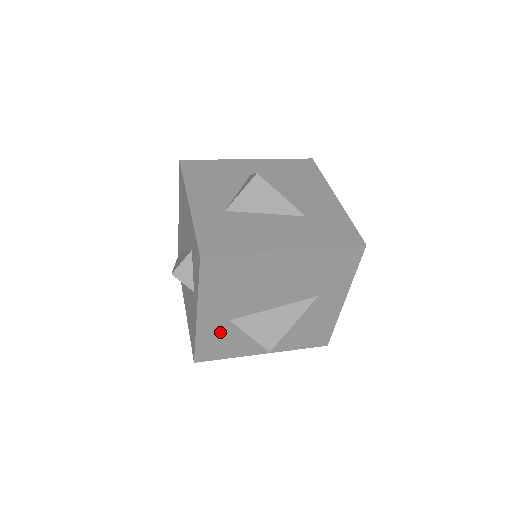
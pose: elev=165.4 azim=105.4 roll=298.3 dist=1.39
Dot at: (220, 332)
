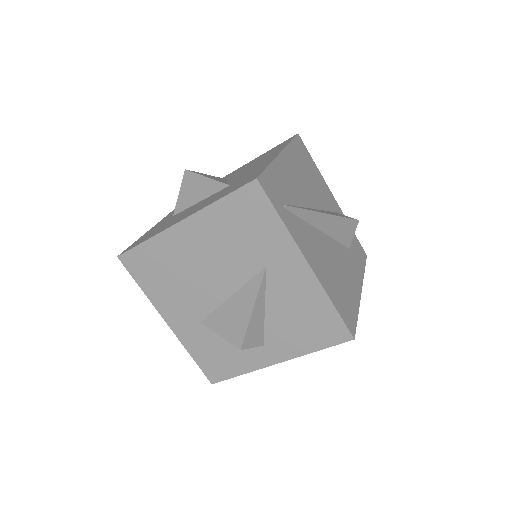
Dot at: (204, 340)
